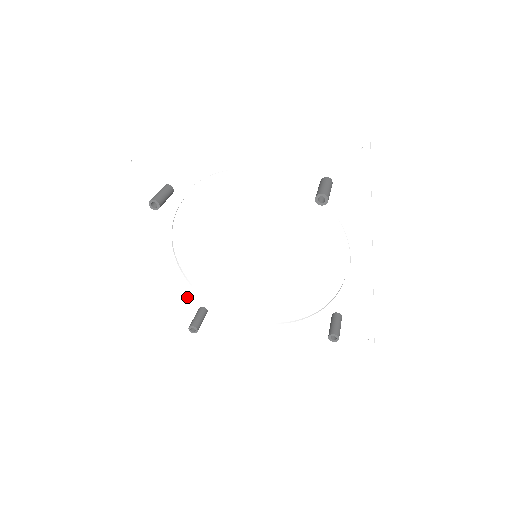
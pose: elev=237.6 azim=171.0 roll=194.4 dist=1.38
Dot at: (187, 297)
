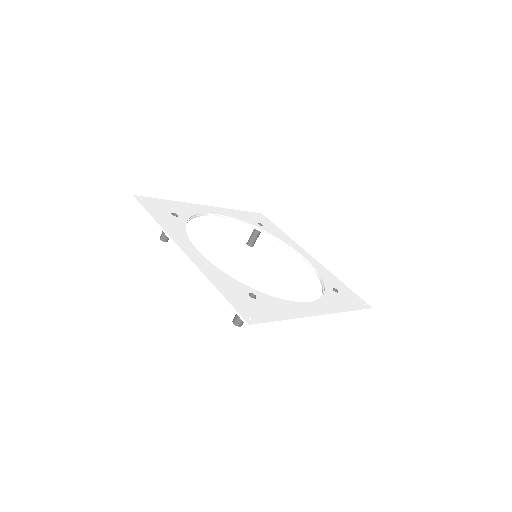
Dot at: occluded
